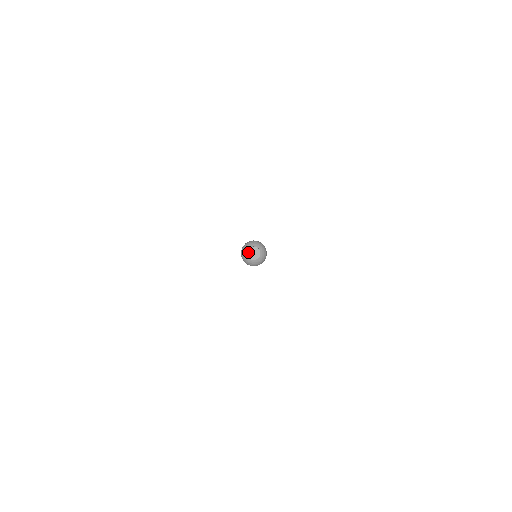
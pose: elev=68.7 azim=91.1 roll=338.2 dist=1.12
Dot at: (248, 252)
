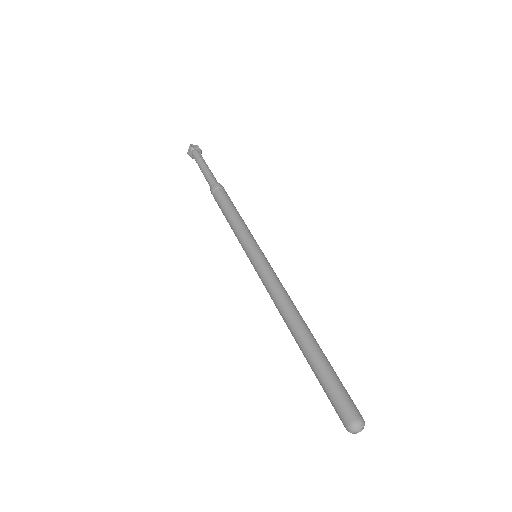
Dot at: (356, 429)
